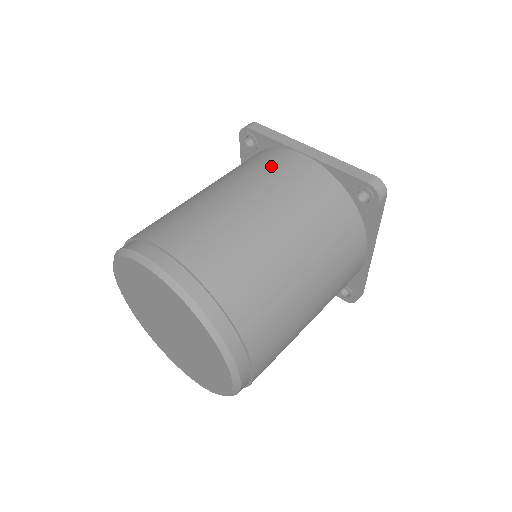
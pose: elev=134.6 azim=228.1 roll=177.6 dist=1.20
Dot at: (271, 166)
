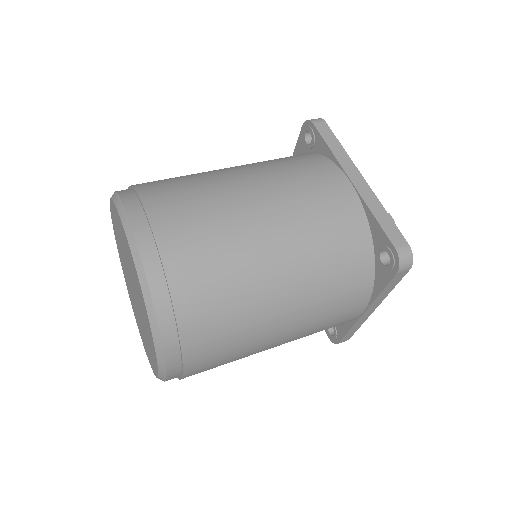
Dot at: (309, 178)
